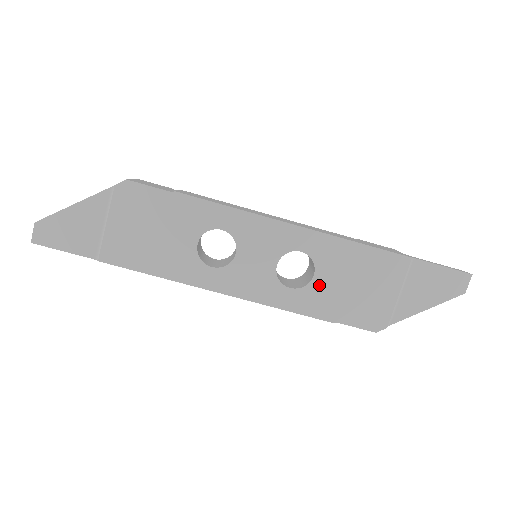
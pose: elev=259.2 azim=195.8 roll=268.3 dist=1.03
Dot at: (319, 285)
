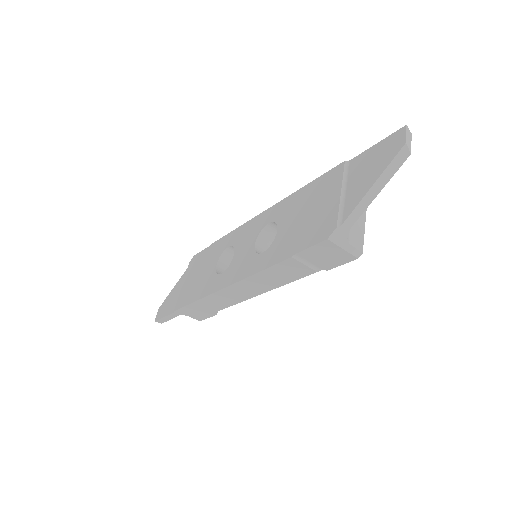
Dot at: (281, 236)
